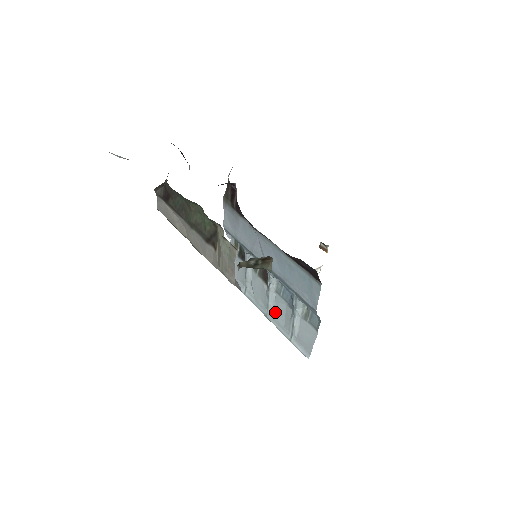
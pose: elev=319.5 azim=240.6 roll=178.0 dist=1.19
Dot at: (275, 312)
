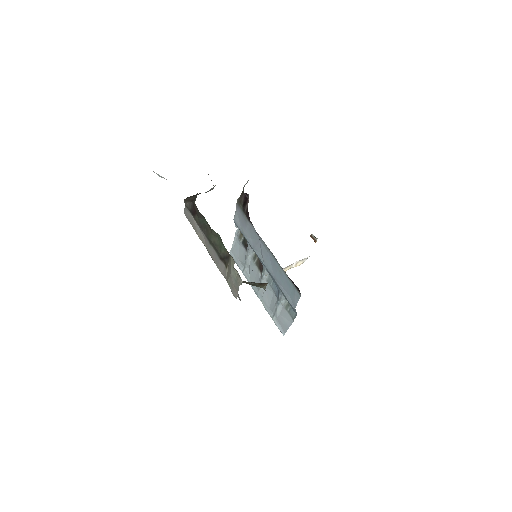
Dot at: (264, 294)
